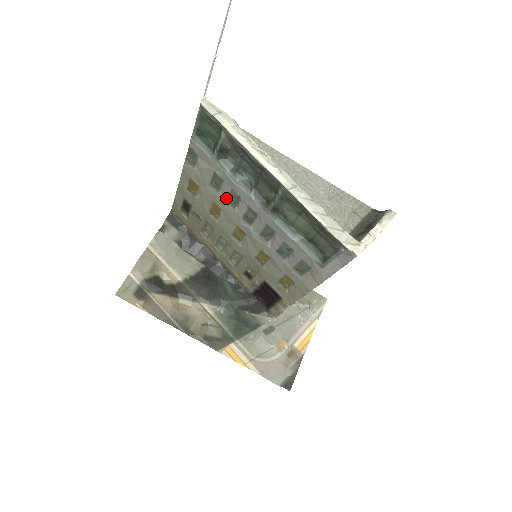
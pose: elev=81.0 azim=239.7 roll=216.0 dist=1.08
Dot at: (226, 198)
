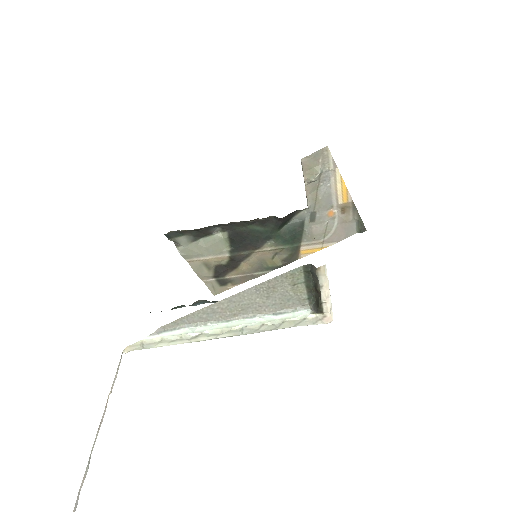
Dot at: occluded
